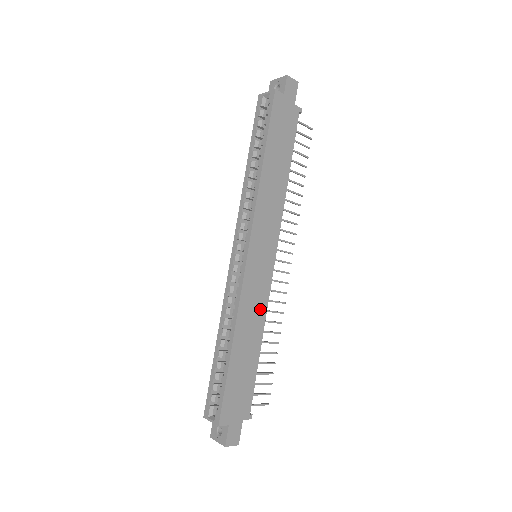
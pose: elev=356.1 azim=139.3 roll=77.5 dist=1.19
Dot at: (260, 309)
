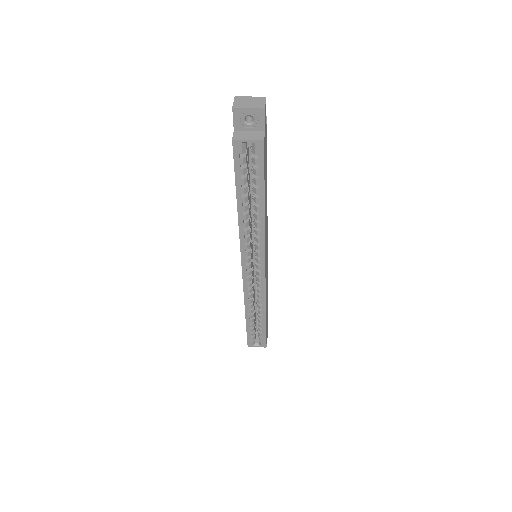
Dot at: occluded
